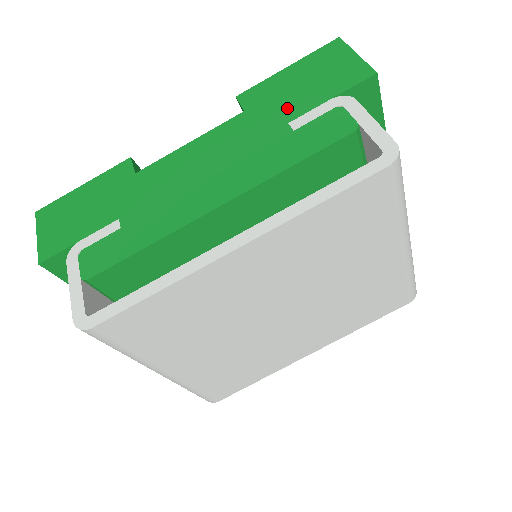
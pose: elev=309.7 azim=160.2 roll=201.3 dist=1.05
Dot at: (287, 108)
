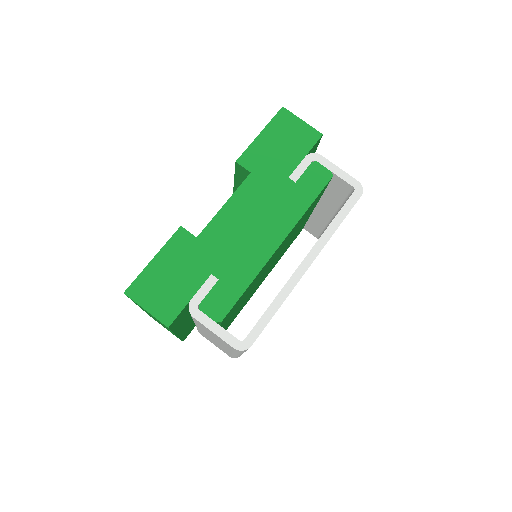
Dot at: (281, 166)
